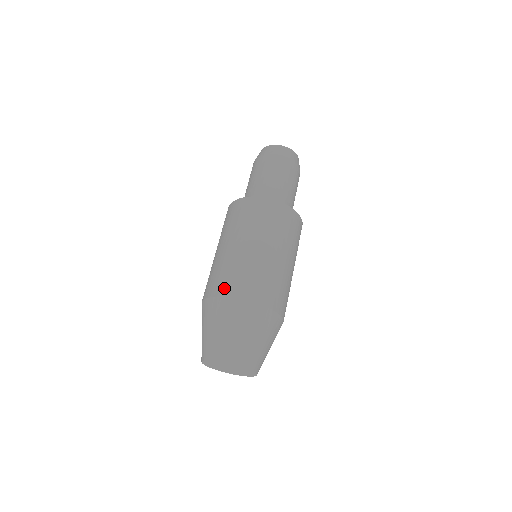
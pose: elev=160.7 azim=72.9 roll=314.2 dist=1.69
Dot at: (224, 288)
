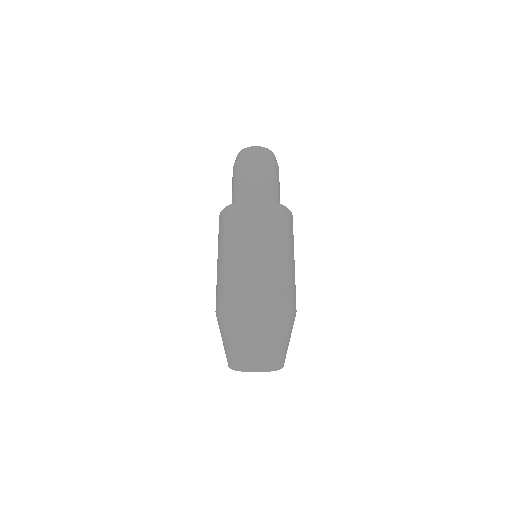
Dot at: (234, 293)
